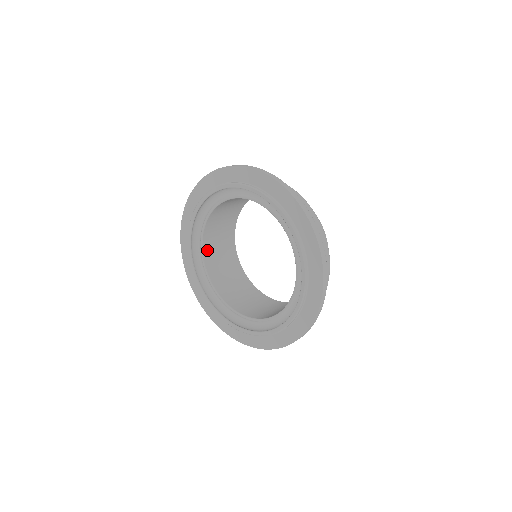
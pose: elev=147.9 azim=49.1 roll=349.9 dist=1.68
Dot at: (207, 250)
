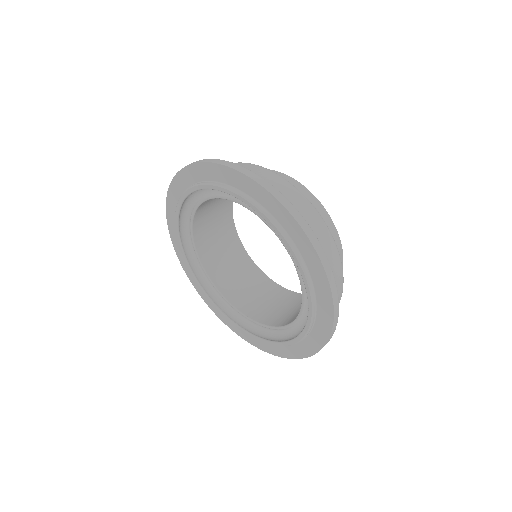
Dot at: (219, 281)
